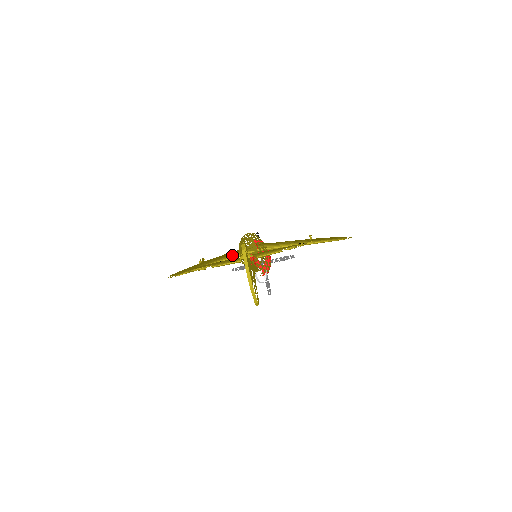
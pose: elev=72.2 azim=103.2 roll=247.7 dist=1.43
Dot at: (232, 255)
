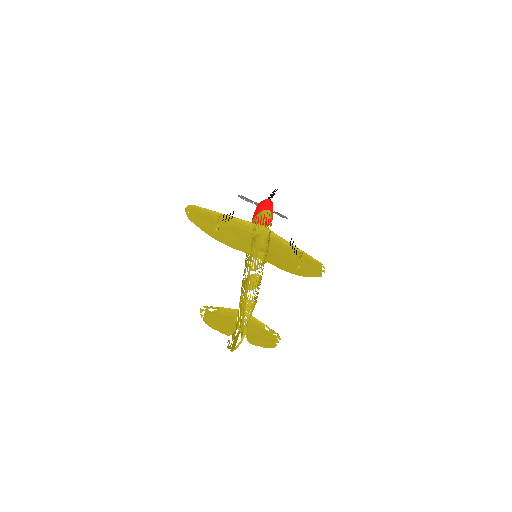
Dot at: (243, 221)
